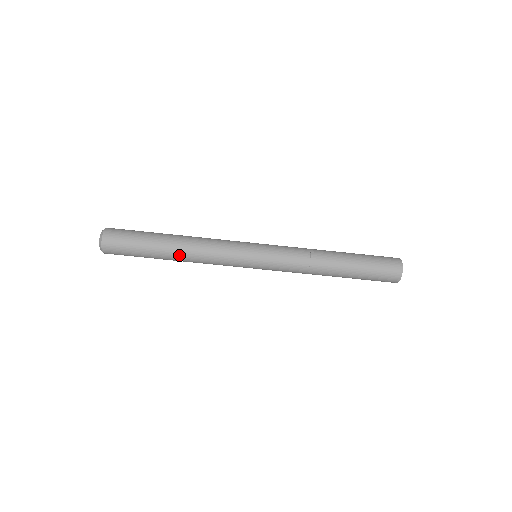
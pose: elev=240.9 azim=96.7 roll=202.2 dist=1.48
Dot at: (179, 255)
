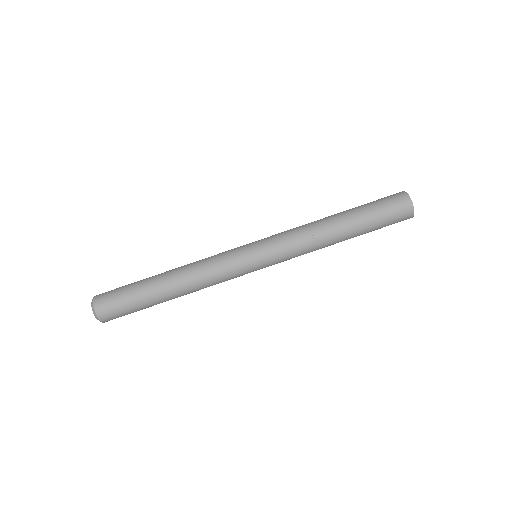
Dot at: (175, 282)
